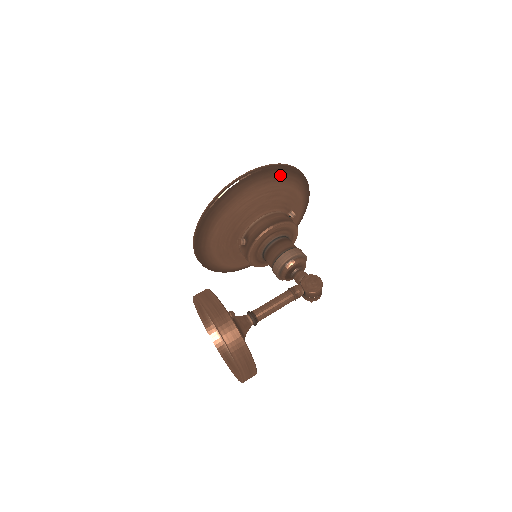
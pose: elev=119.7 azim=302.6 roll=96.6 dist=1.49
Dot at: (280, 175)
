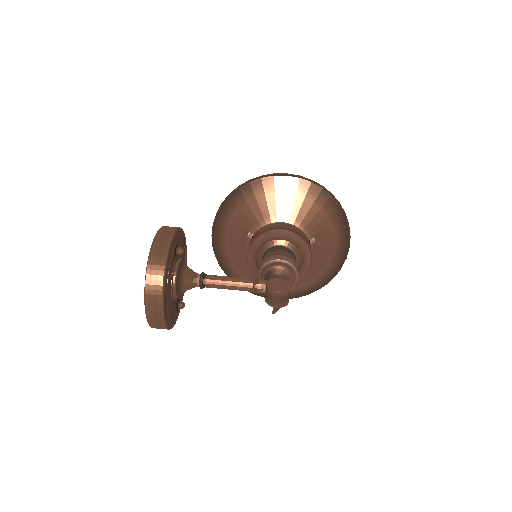
Dot at: (317, 195)
